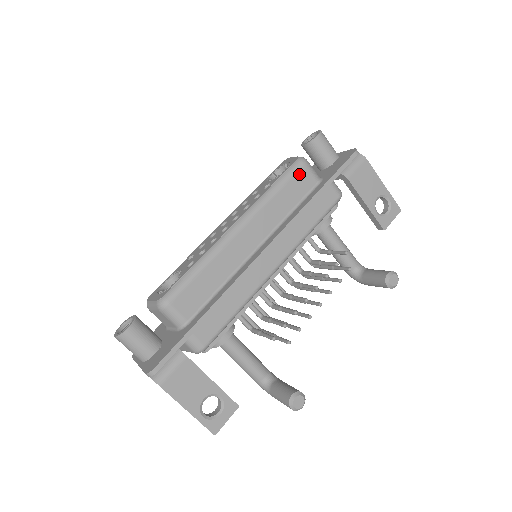
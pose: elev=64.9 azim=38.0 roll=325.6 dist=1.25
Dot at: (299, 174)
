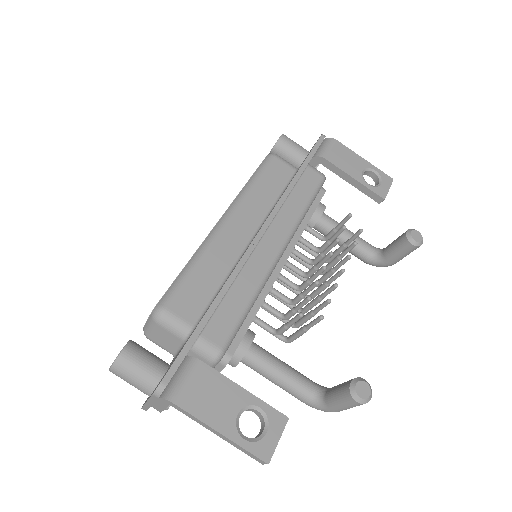
Dot at: (273, 165)
